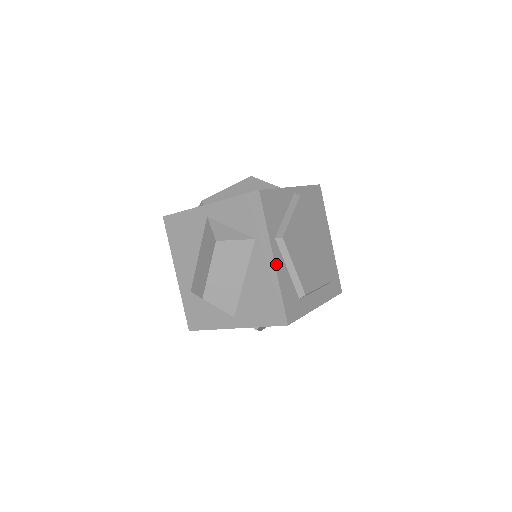
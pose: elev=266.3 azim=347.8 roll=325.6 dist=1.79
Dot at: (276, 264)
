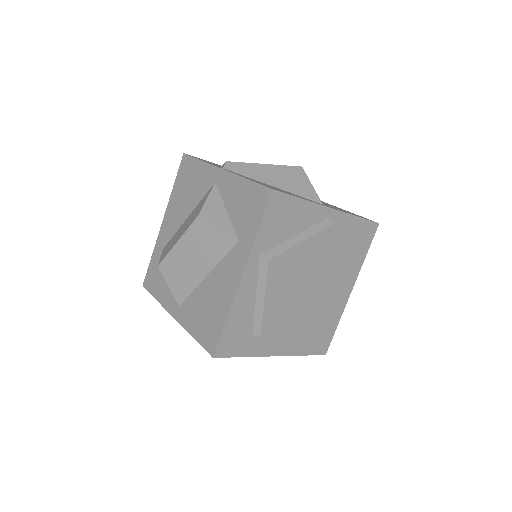
Dot at: (241, 284)
